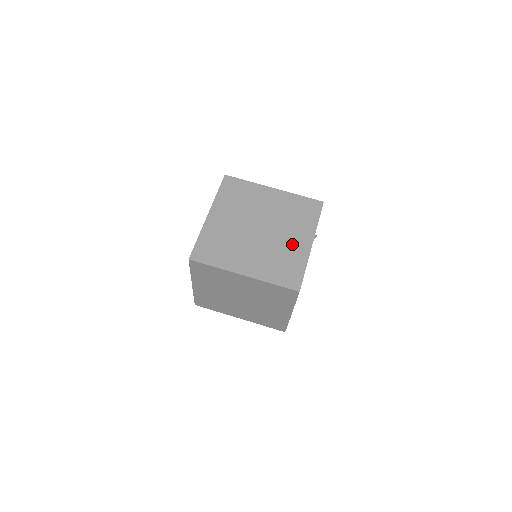
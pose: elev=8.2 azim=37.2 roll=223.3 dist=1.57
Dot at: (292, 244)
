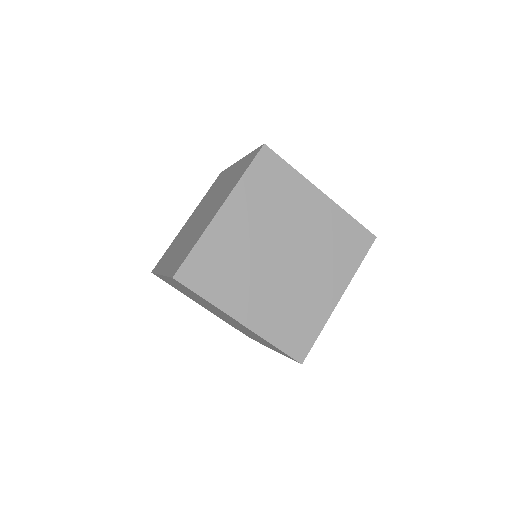
Dot at: (316, 292)
